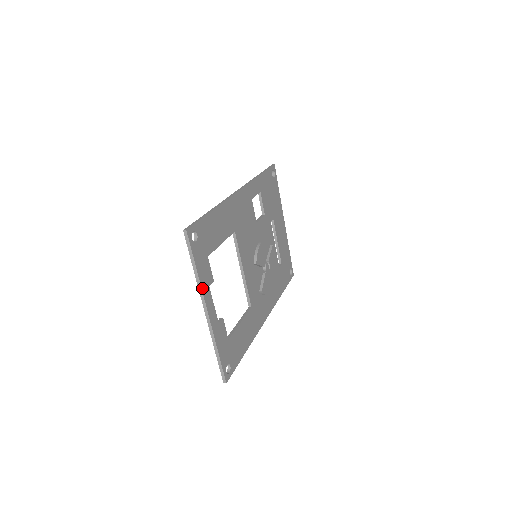
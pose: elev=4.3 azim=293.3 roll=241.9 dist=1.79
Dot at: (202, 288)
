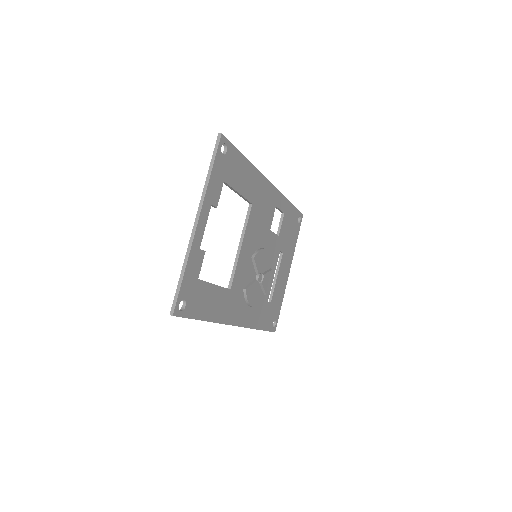
Dot at: (206, 195)
